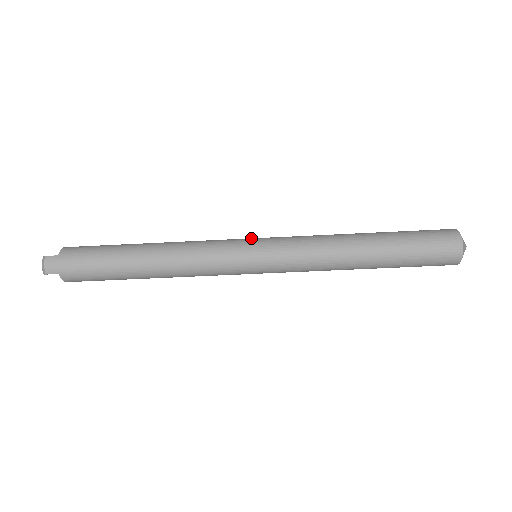
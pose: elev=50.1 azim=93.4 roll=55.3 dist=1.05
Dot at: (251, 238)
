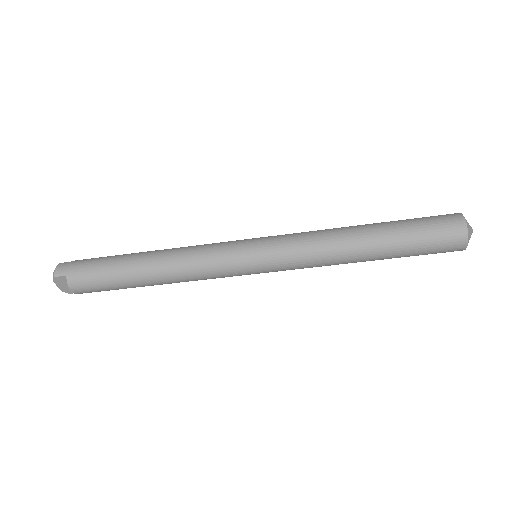
Dot at: occluded
